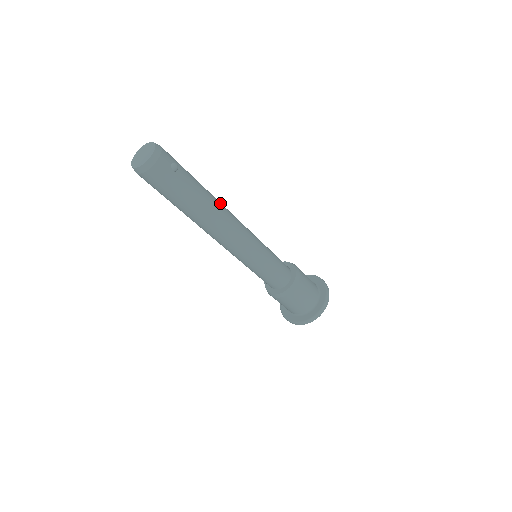
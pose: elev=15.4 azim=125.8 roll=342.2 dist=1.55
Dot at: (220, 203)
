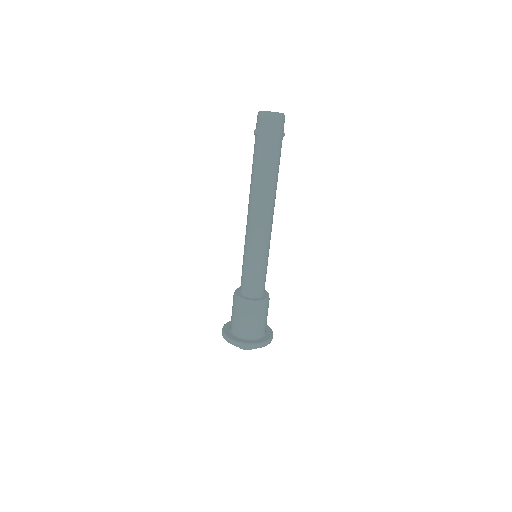
Dot at: occluded
